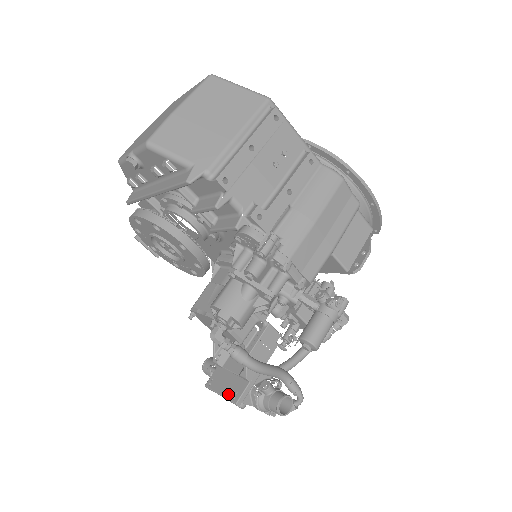
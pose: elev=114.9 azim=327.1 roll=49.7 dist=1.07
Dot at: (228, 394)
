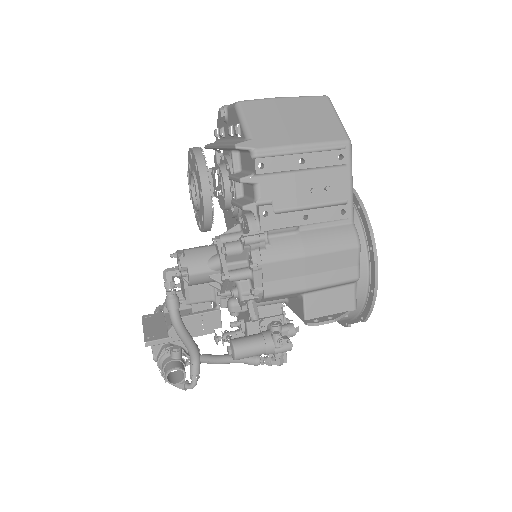
Dot at: (148, 332)
